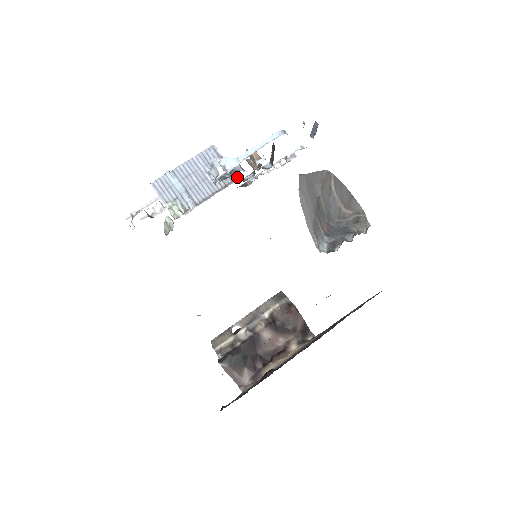
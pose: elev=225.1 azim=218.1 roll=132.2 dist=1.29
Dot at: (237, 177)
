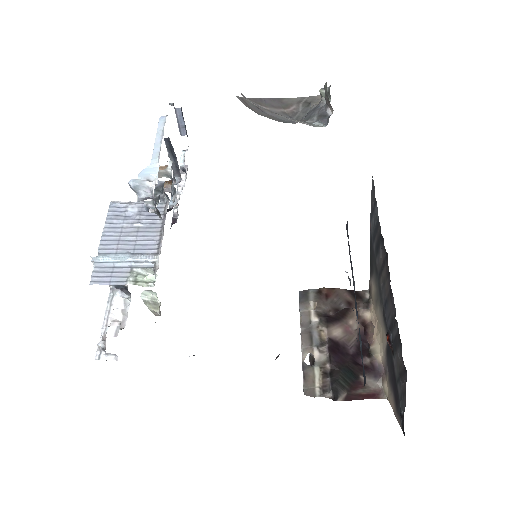
Dot at: (164, 203)
